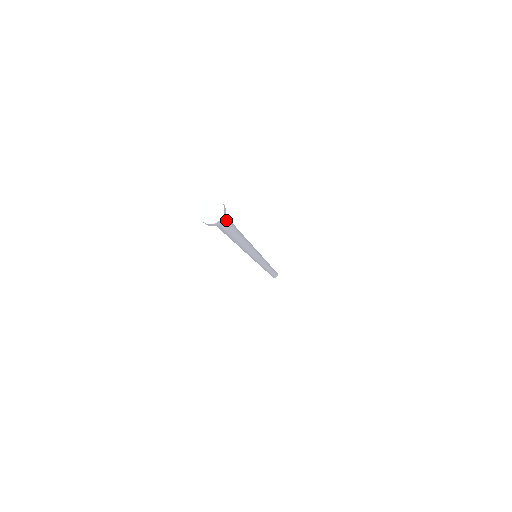
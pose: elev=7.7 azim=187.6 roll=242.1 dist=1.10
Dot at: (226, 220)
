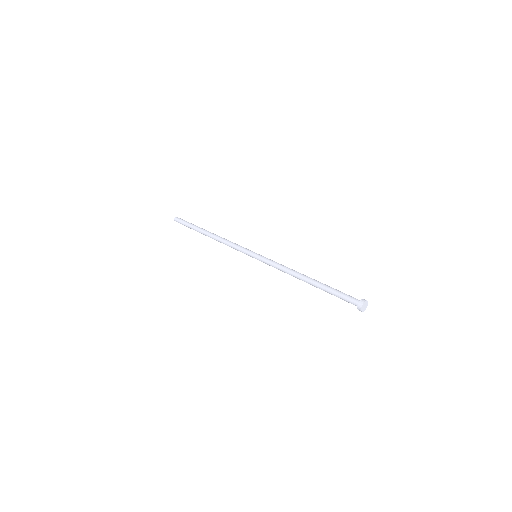
Dot at: occluded
